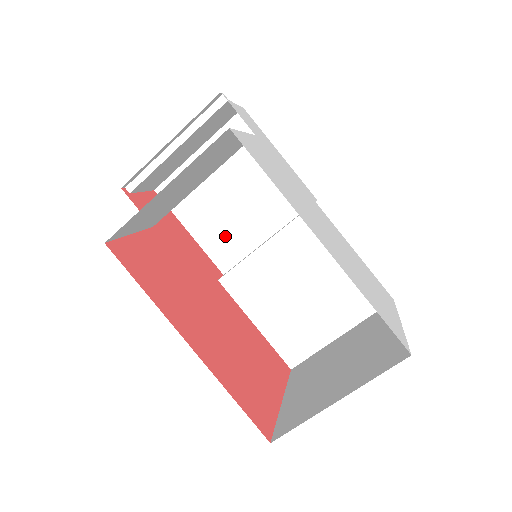
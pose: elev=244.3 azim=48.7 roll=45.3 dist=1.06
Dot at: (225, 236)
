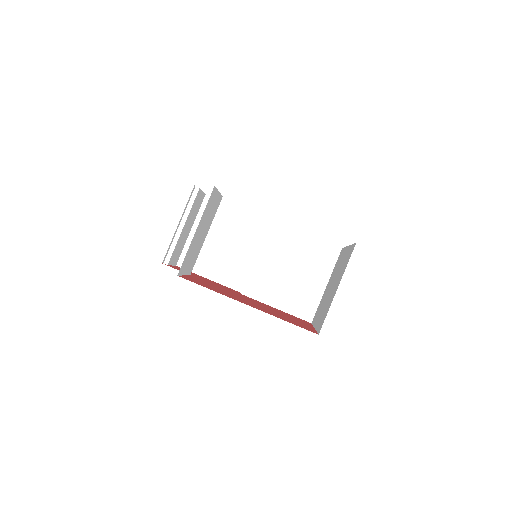
Dot at: (231, 269)
